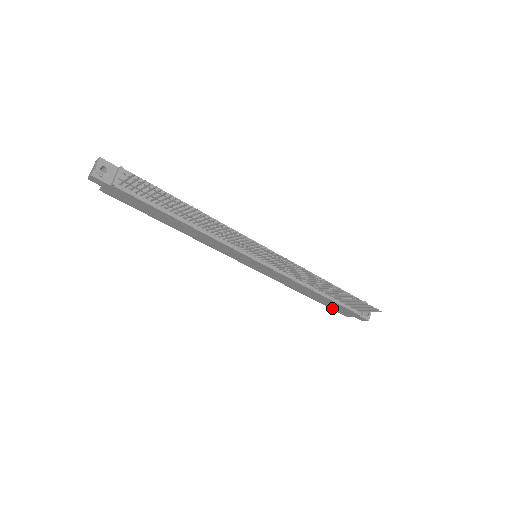
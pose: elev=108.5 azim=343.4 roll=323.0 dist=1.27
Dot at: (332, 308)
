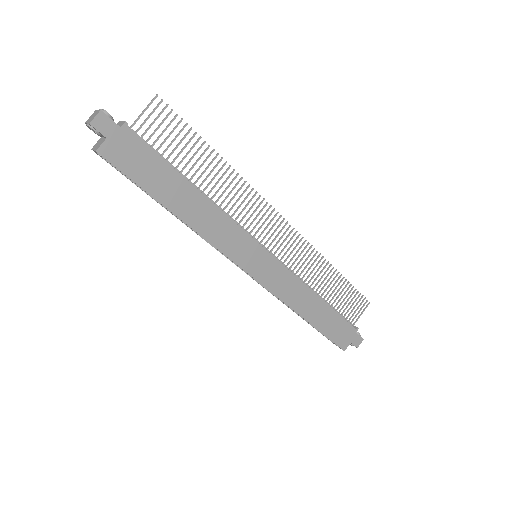
Dot at: (331, 337)
